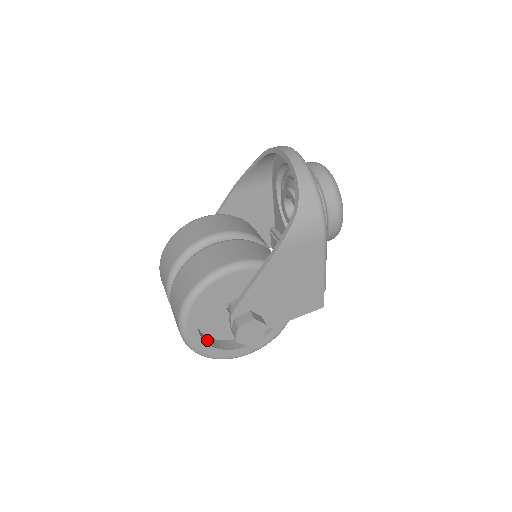
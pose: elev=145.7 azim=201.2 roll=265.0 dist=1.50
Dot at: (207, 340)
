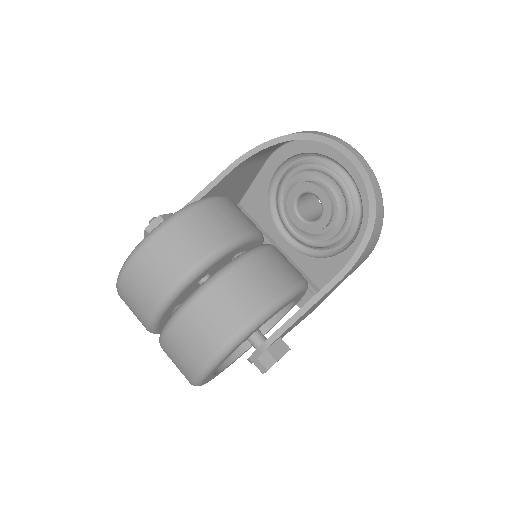
Dot at: occluded
